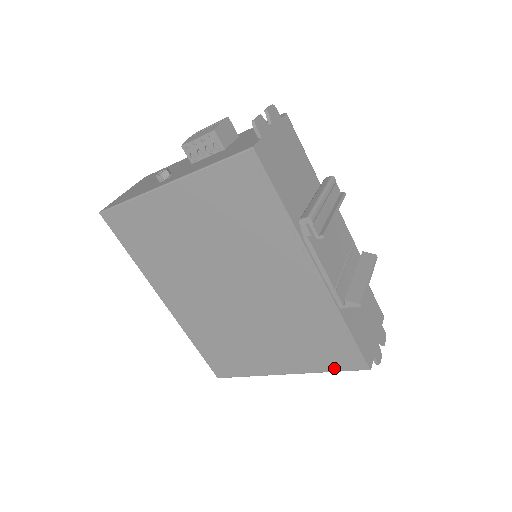
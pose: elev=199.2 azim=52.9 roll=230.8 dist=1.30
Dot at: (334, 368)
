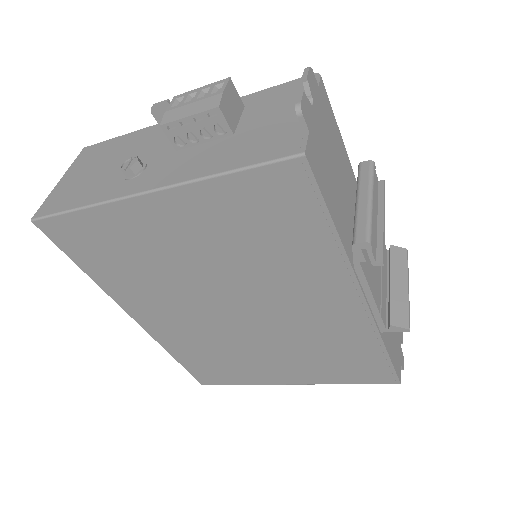
Dot at: (356, 381)
